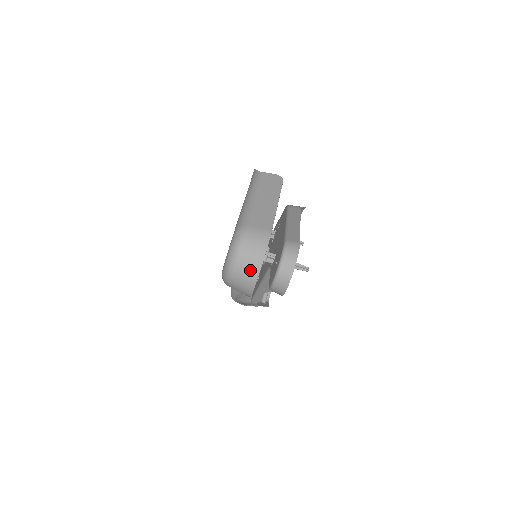
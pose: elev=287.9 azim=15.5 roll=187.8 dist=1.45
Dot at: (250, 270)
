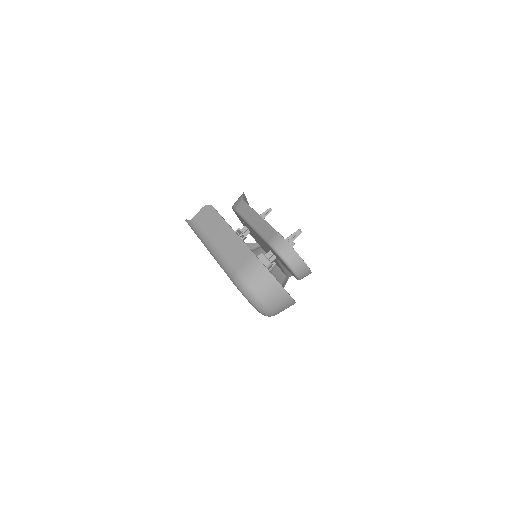
Dot at: (276, 295)
